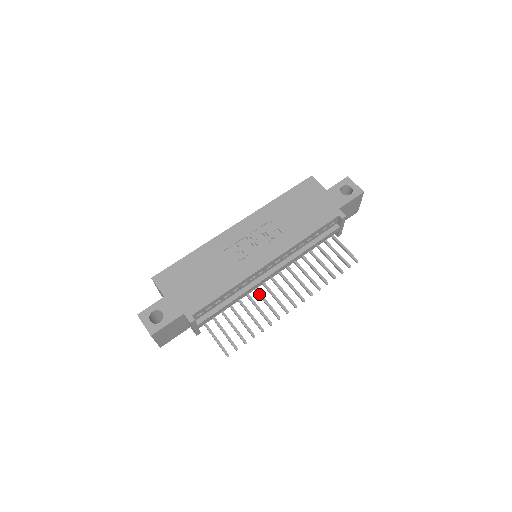
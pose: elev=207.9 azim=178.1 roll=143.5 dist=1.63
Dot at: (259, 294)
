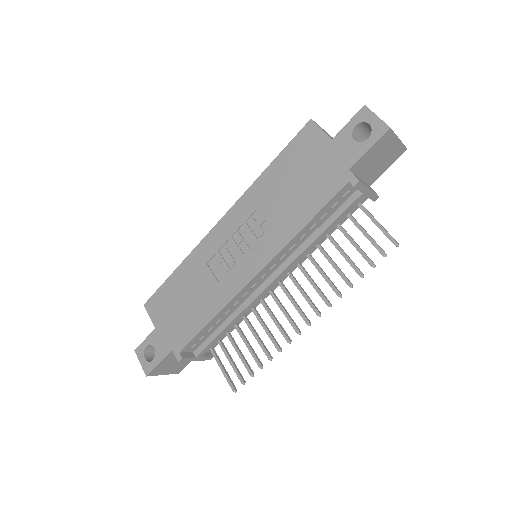
Dot at: (265, 308)
